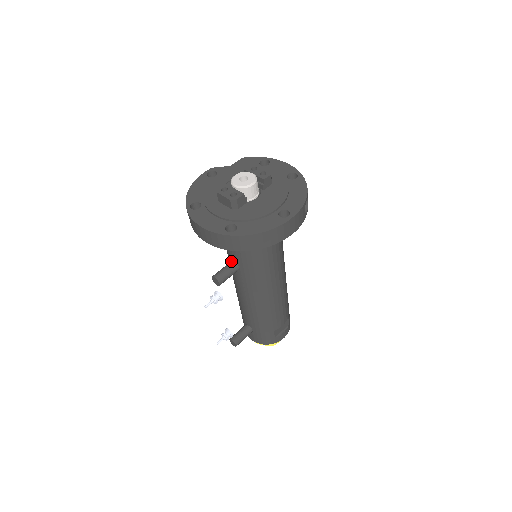
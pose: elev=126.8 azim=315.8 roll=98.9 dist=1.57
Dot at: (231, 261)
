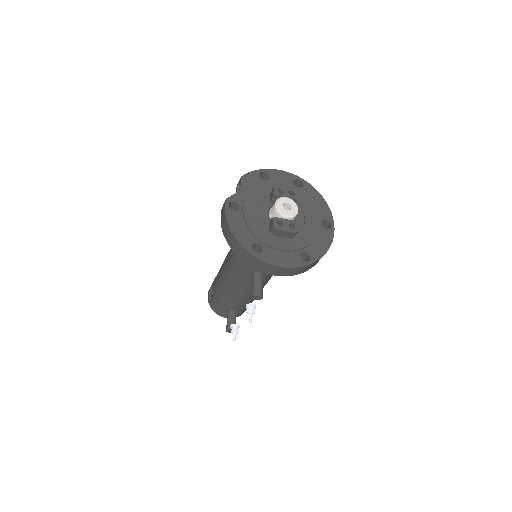
Dot at: (256, 273)
